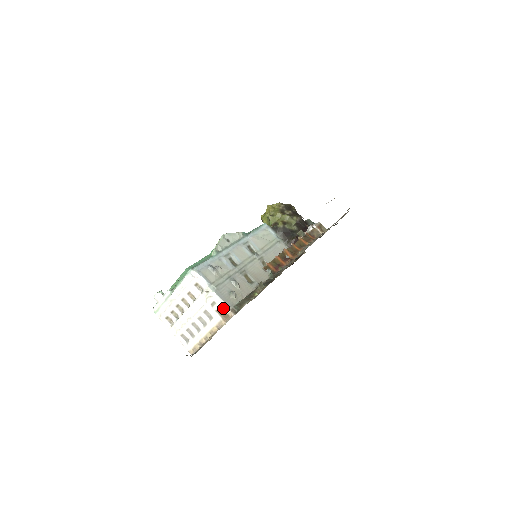
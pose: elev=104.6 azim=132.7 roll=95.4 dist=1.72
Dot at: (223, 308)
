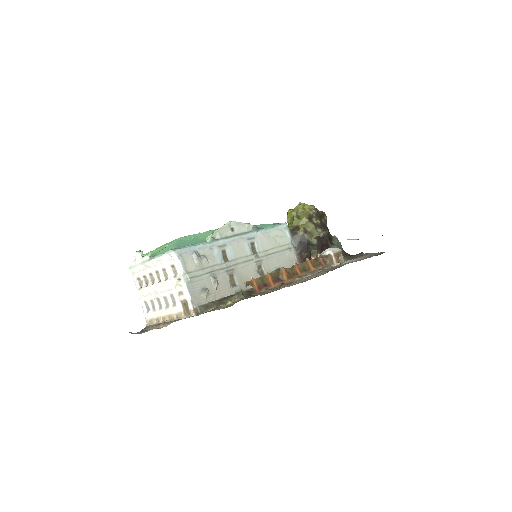
Dot at: (188, 302)
